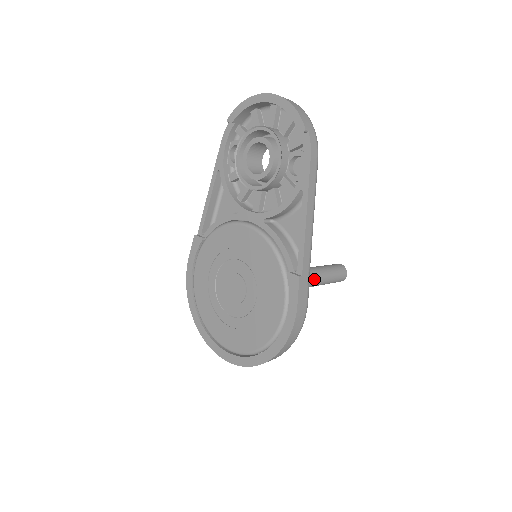
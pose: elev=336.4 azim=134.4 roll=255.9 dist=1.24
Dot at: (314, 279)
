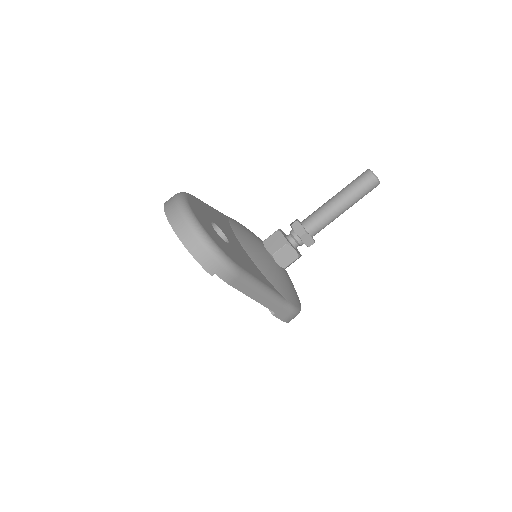
Dot at: (331, 221)
